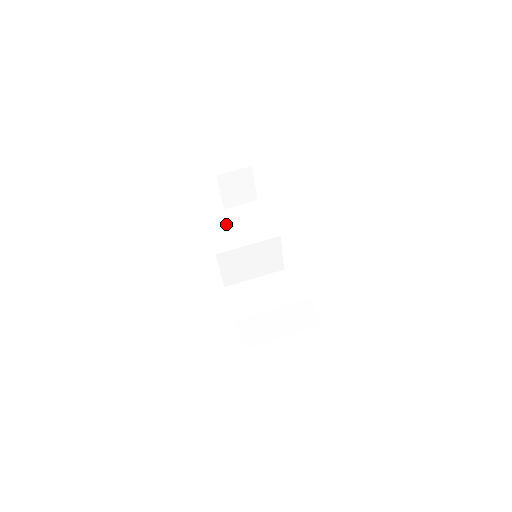
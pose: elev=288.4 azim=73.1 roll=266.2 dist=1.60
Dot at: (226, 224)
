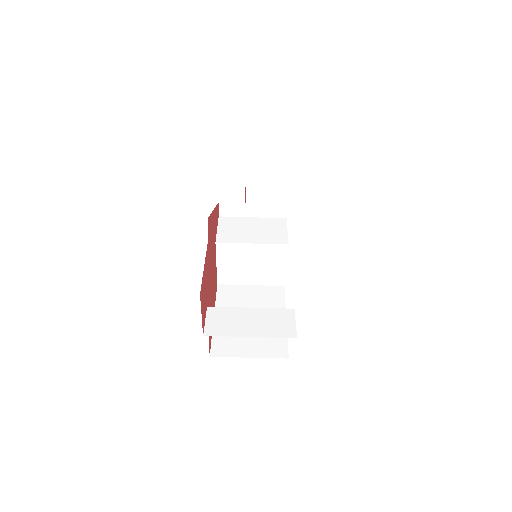
Dot at: (238, 219)
